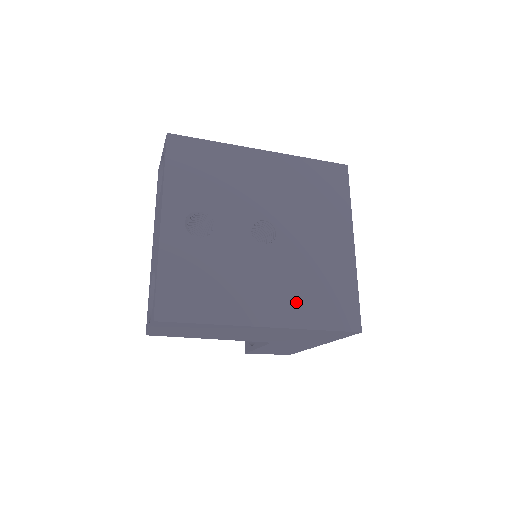
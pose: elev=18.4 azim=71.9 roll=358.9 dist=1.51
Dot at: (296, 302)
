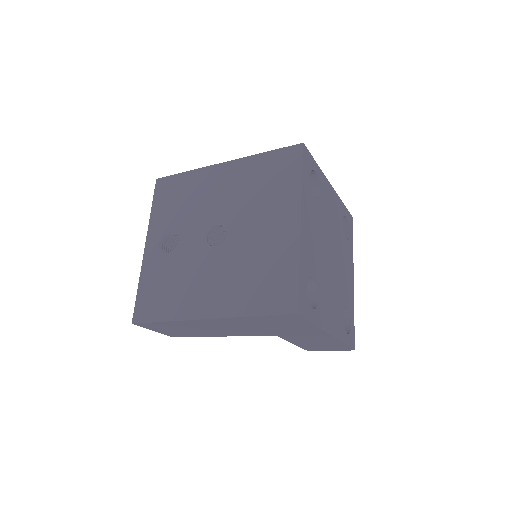
Dot at: (235, 293)
